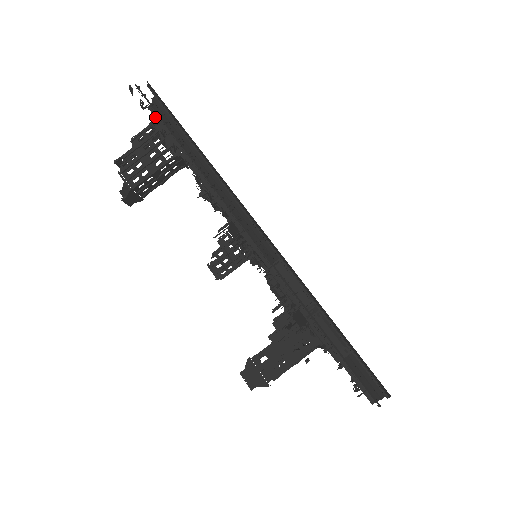
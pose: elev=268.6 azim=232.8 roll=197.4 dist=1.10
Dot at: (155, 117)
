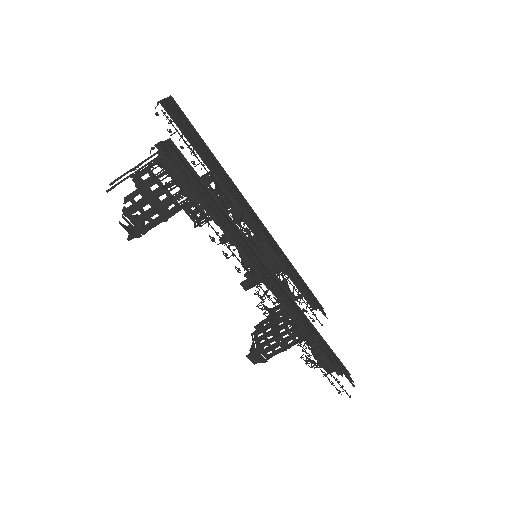
Dot at: (168, 163)
